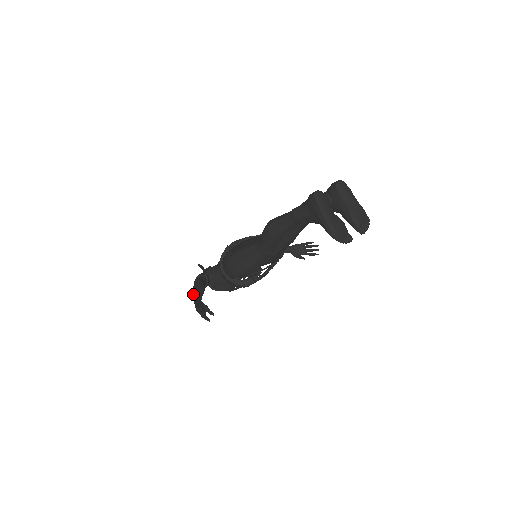
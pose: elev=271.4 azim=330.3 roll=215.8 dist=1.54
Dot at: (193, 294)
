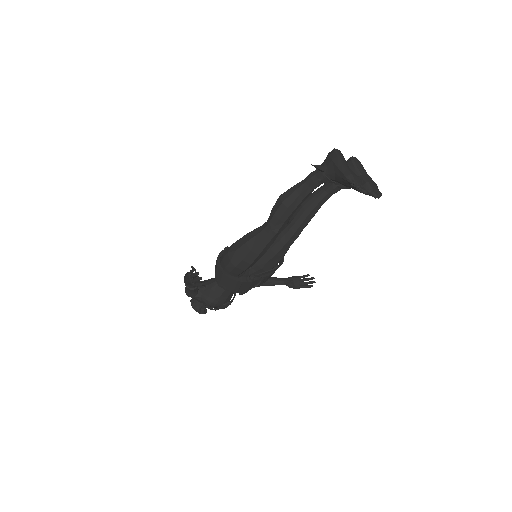
Dot at: (185, 275)
